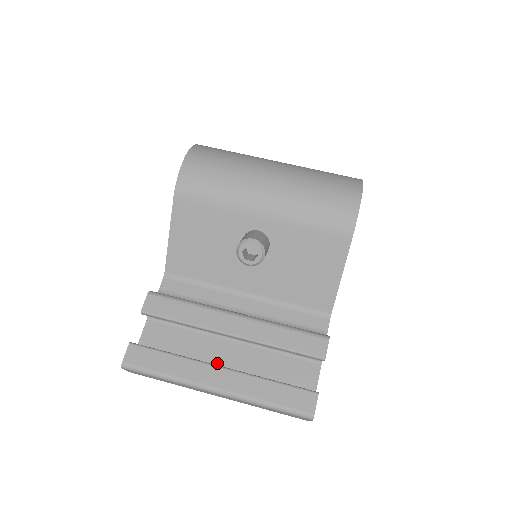
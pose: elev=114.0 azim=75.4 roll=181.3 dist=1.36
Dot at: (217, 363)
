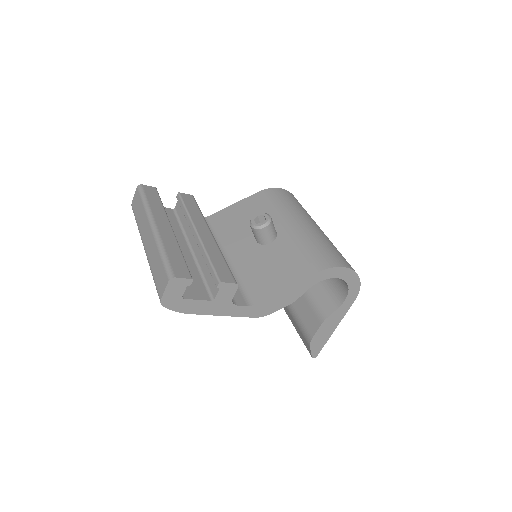
Dot at: occluded
